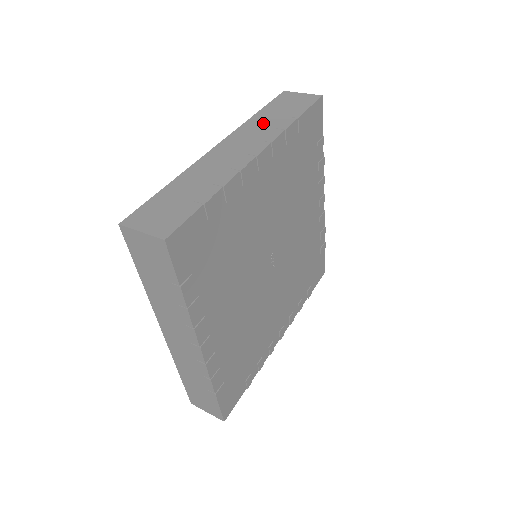
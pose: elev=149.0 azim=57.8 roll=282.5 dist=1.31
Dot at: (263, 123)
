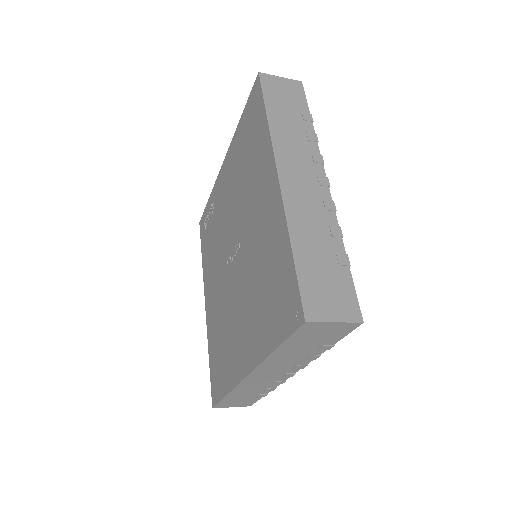
Dot at: (289, 132)
